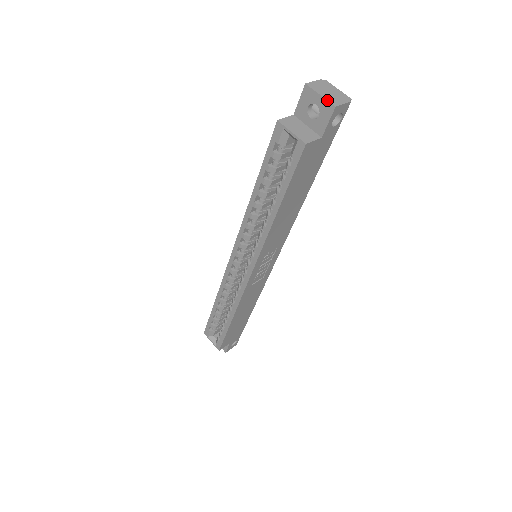
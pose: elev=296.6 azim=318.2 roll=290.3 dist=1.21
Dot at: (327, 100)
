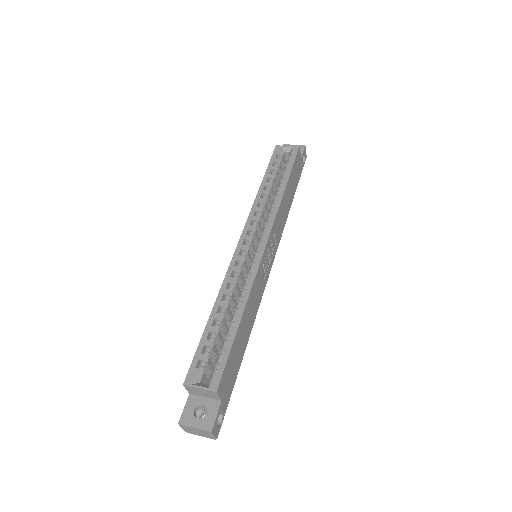
Dot at: (299, 145)
